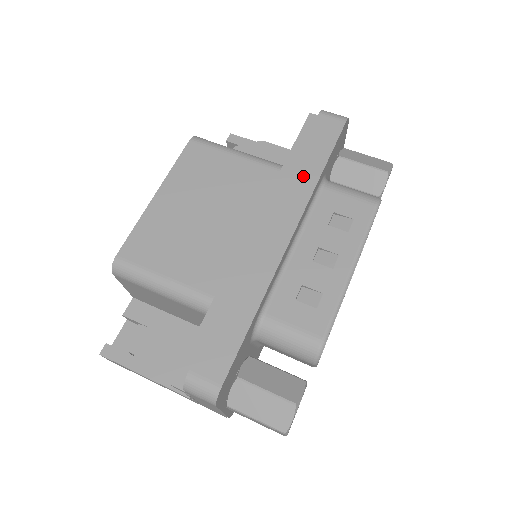
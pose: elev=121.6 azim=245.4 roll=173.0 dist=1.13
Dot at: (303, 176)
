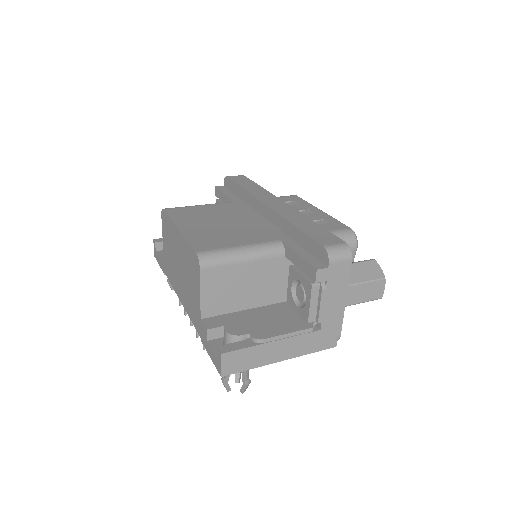
Dot at: (255, 190)
